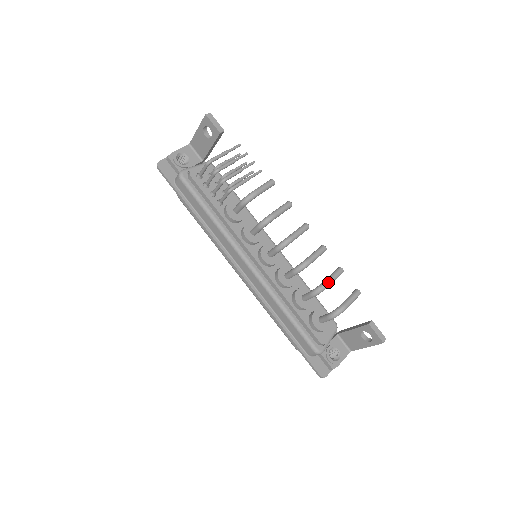
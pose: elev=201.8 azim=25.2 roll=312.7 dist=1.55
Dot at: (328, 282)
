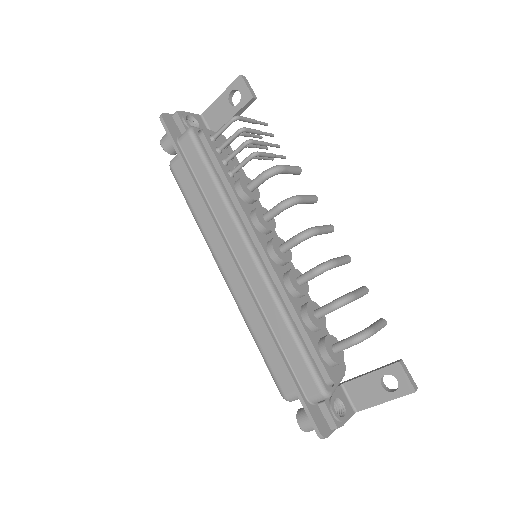
Dot at: (355, 294)
